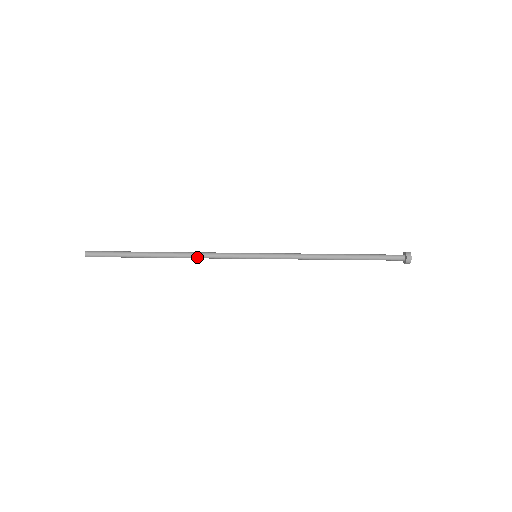
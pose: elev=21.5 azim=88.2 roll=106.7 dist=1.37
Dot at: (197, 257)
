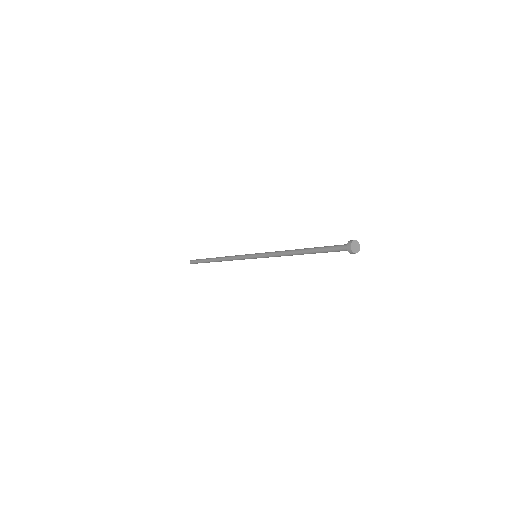
Dot at: occluded
